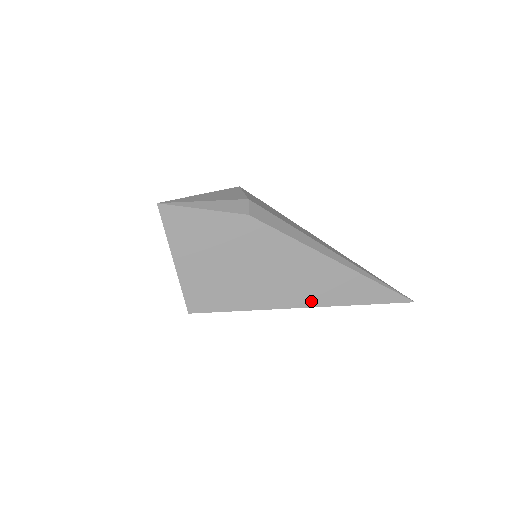
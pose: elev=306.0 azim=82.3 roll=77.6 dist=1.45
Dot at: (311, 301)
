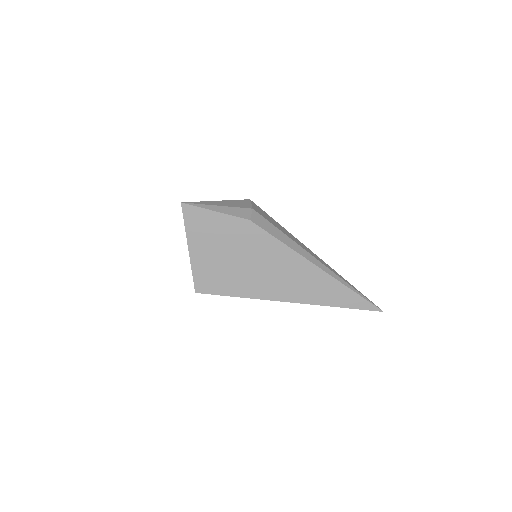
Dot at: (295, 297)
